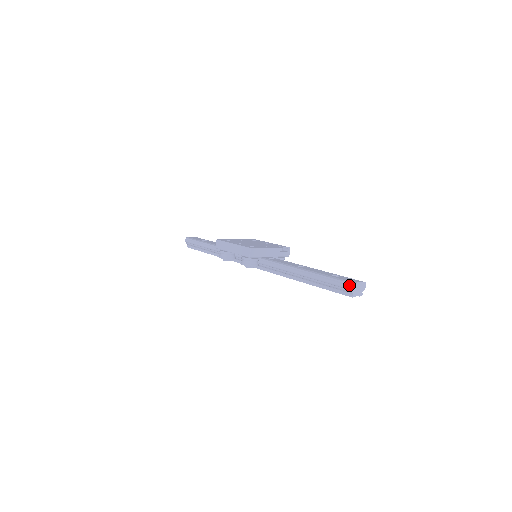
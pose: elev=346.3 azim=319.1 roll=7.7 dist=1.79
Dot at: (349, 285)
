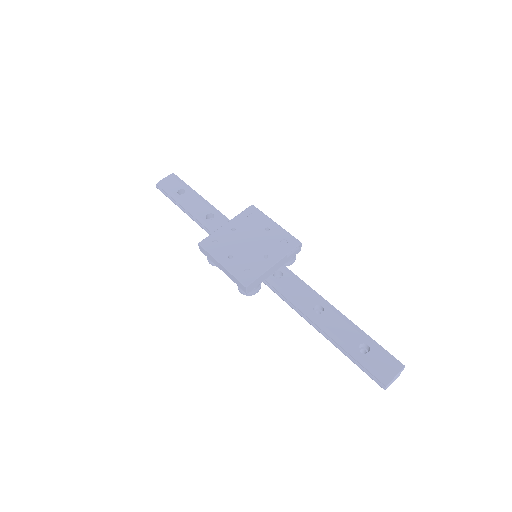
Dot at: (382, 386)
